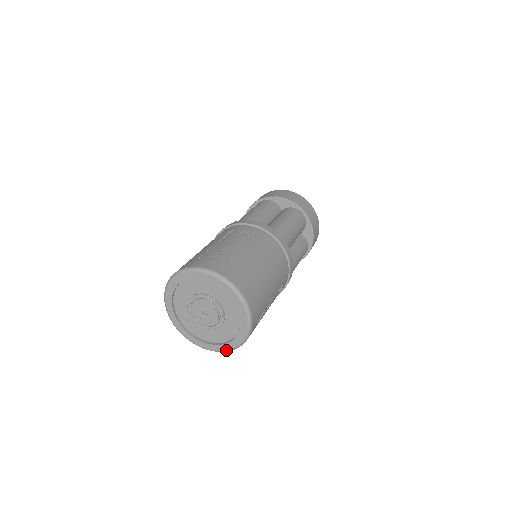
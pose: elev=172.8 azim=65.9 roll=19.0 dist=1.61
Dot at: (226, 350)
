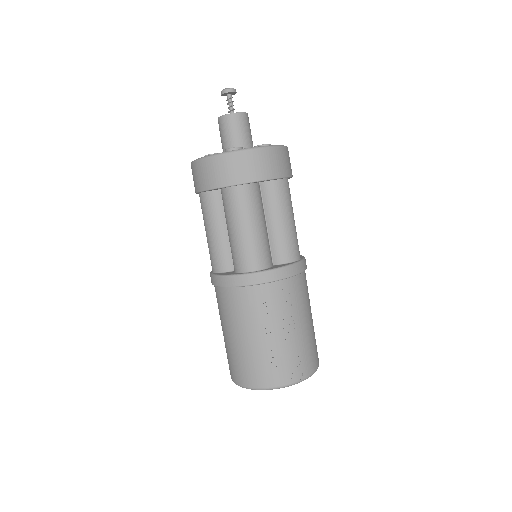
Dot at: occluded
